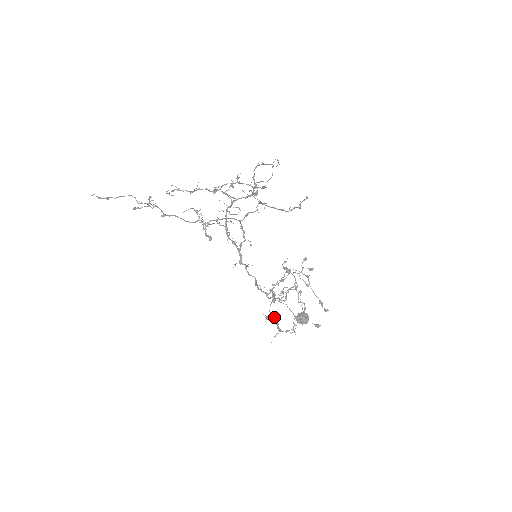
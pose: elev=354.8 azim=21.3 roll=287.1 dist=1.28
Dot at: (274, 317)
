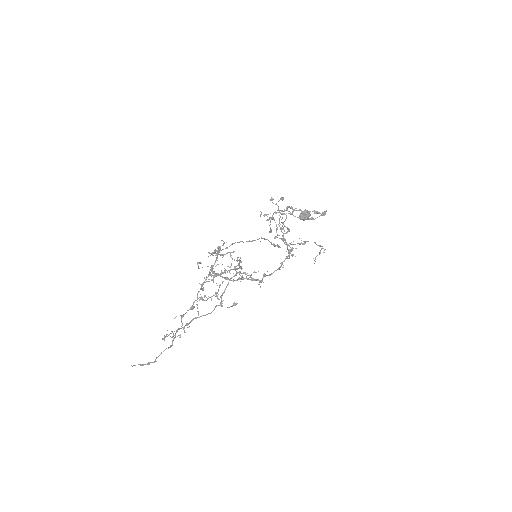
Dot at: occluded
